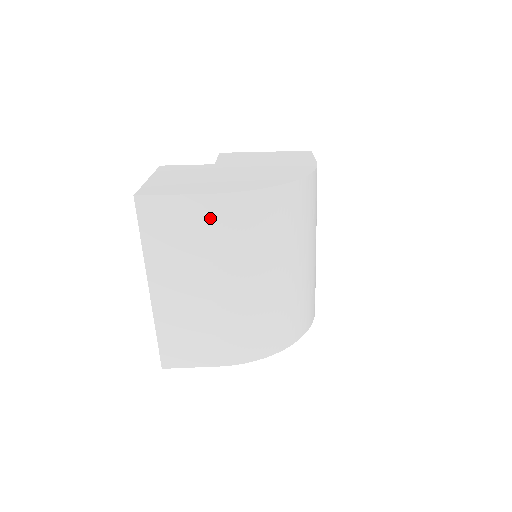
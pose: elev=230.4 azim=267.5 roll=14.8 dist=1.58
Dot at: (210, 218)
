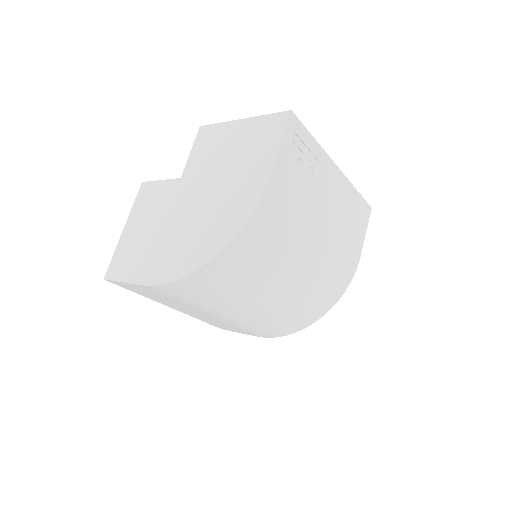
Dot at: (162, 293)
